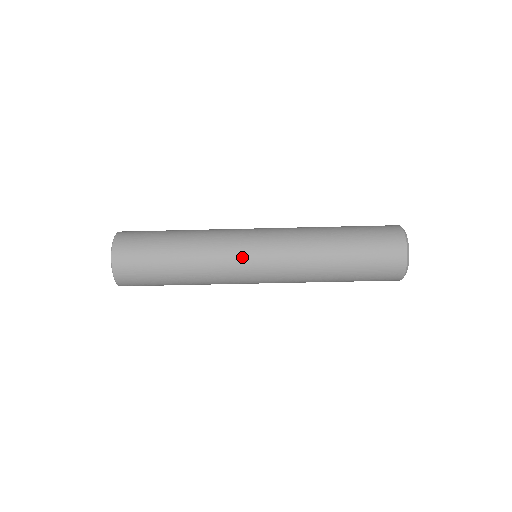
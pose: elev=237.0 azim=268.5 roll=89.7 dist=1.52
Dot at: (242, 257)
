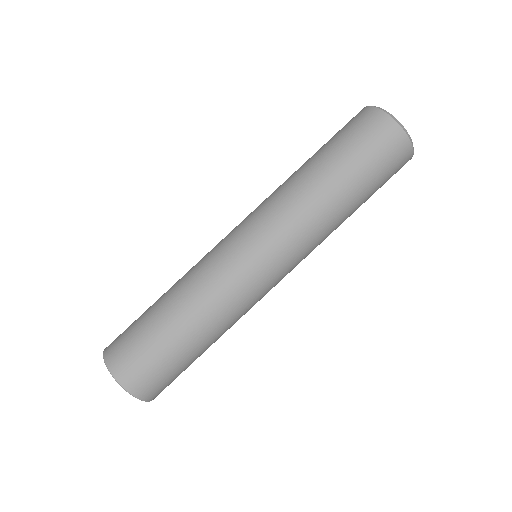
Dot at: (227, 250)
